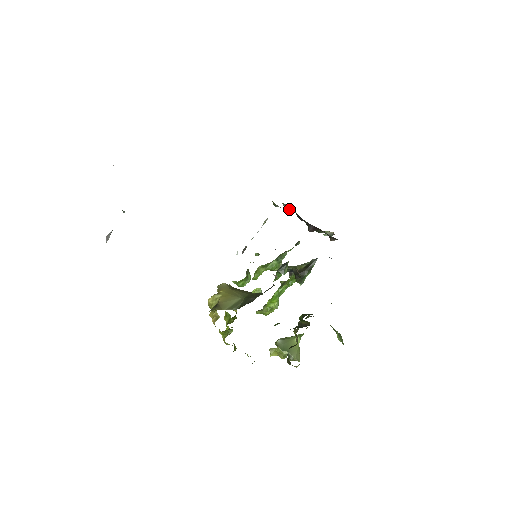
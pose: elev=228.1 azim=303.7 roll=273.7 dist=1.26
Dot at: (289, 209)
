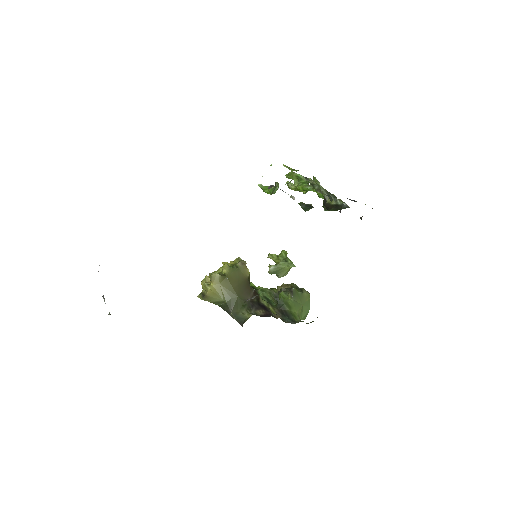
Dot at: occluded
